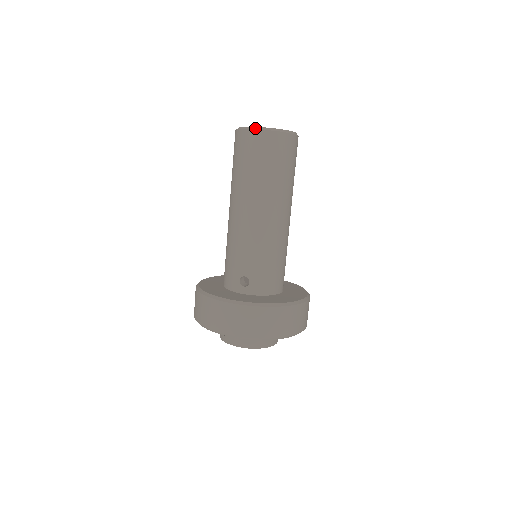
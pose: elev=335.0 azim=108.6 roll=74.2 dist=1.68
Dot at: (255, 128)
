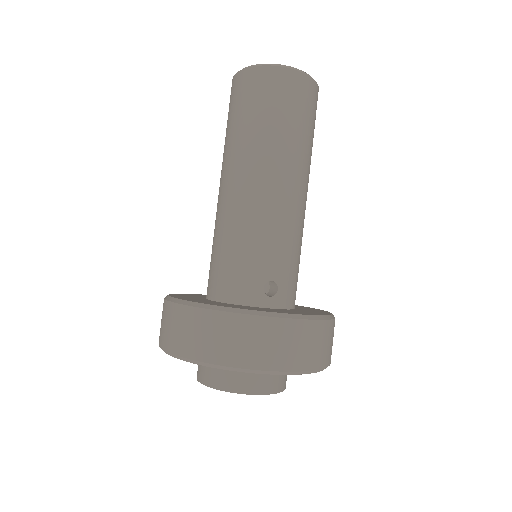
Dot at: (292, 67)
